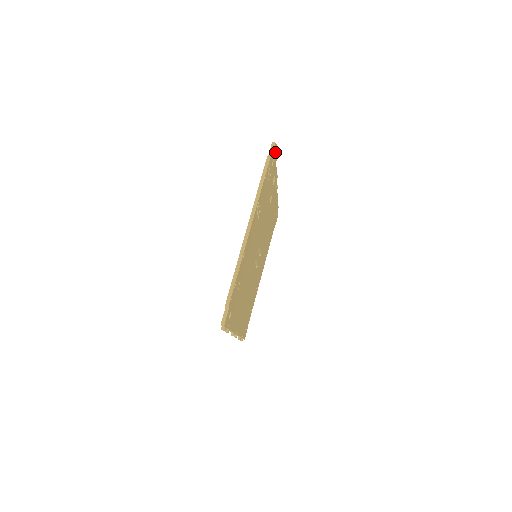
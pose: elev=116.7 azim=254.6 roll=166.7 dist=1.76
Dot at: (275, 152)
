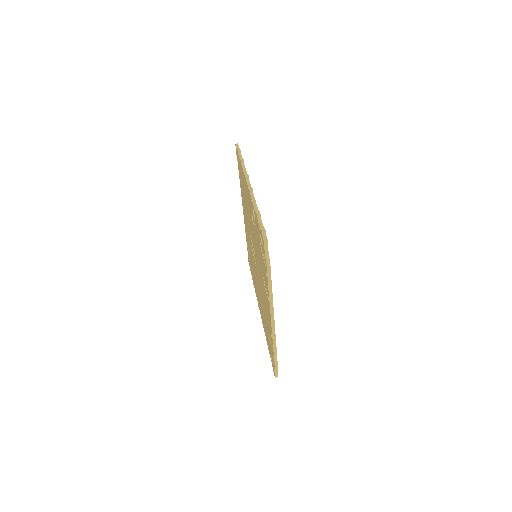
Dot at: occluded
